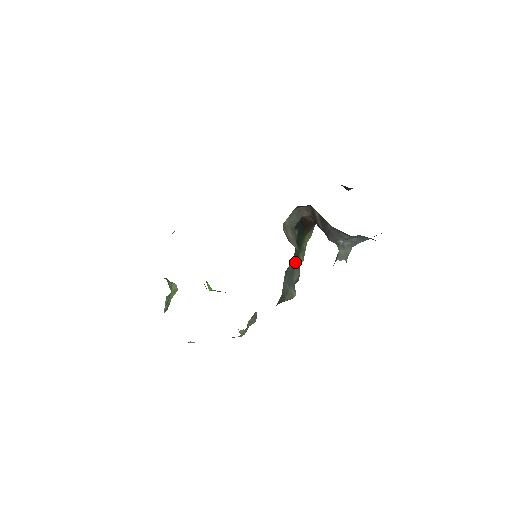
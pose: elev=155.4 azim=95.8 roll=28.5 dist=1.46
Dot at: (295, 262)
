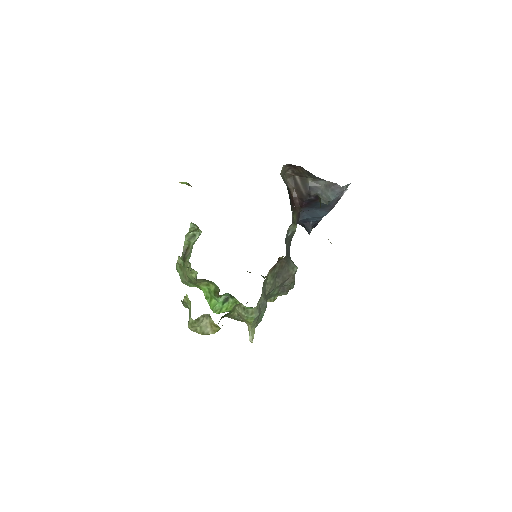
Dot at: (292, 215)
